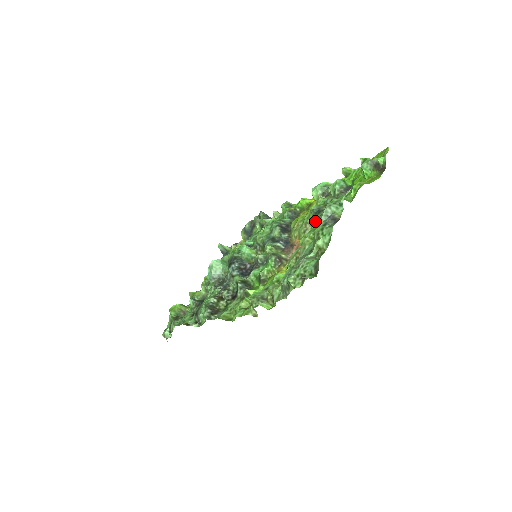
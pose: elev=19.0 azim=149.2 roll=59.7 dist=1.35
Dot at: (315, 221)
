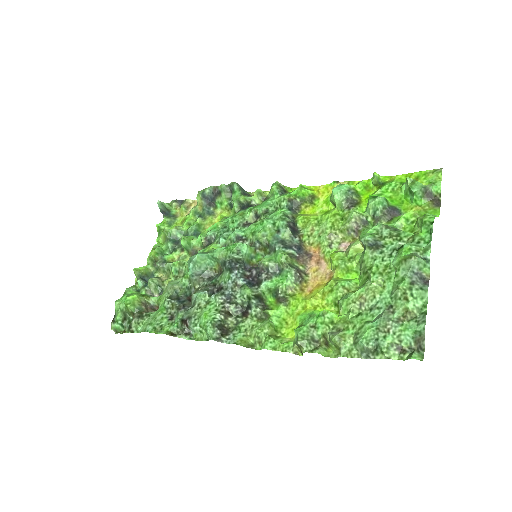
Dot at: (375, 258)
